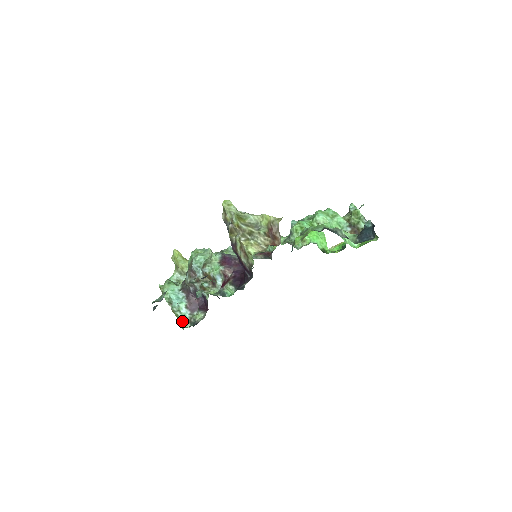
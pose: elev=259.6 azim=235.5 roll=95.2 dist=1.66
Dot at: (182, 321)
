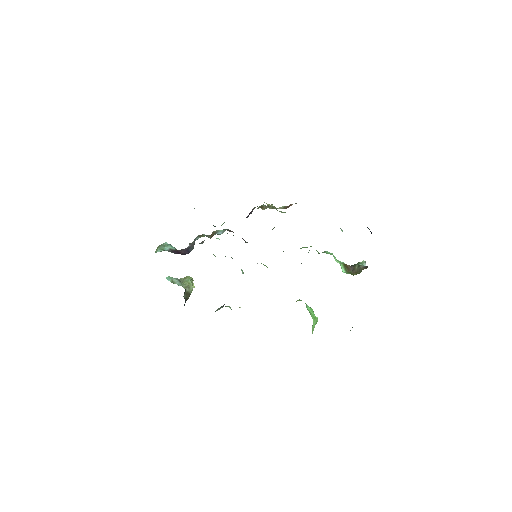
Dot at: occluded
